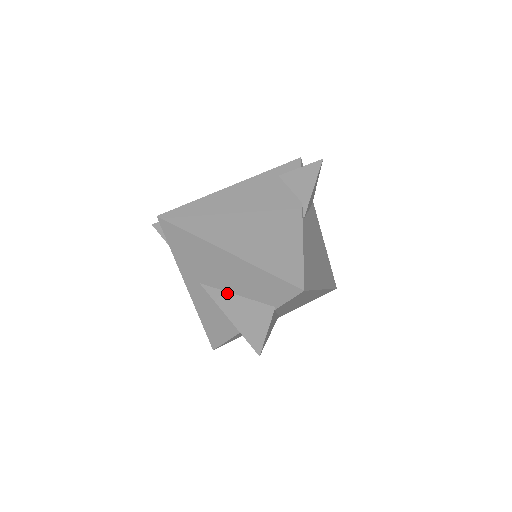
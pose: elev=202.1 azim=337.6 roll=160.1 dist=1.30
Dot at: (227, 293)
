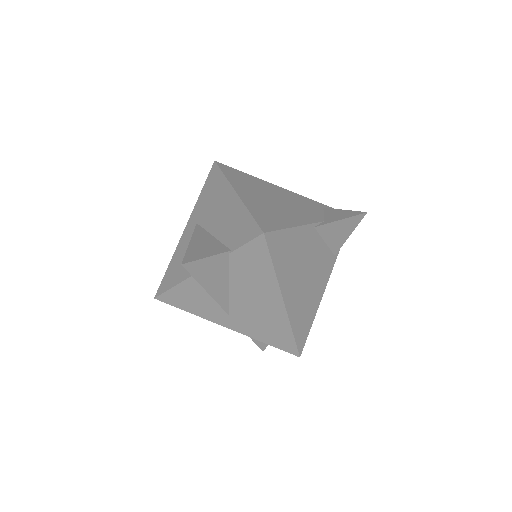
Dot at: (208, 233)
